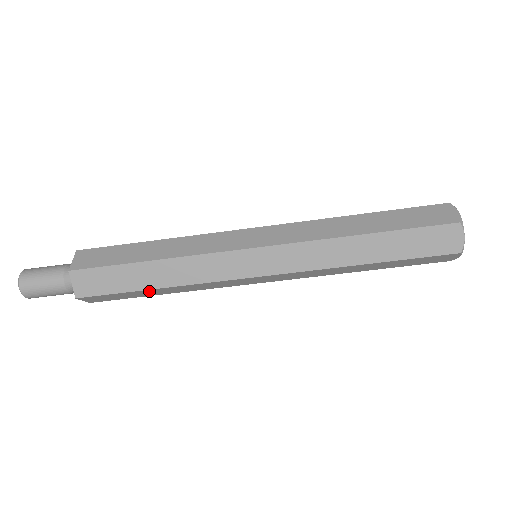
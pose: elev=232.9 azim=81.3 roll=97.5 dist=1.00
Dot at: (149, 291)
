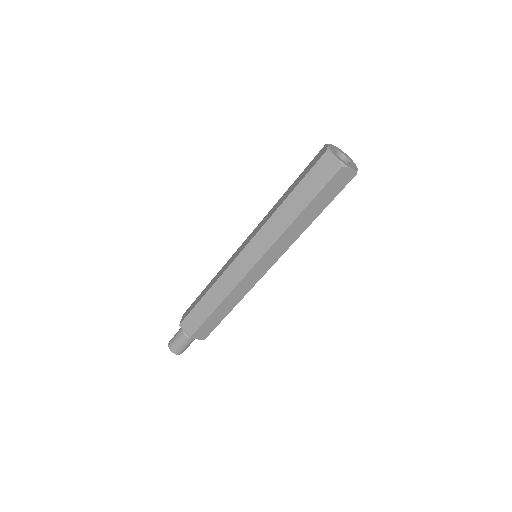
Dot at: occluded
